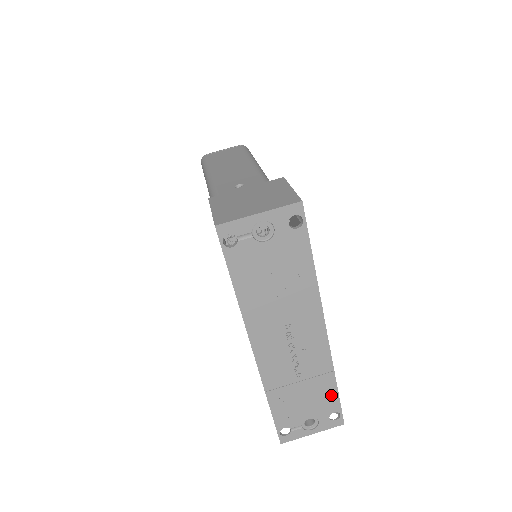
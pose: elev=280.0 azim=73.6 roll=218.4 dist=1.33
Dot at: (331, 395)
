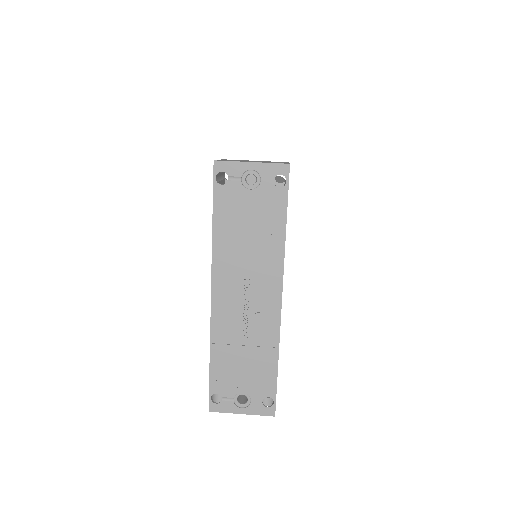
Dot at: (270, 375)
